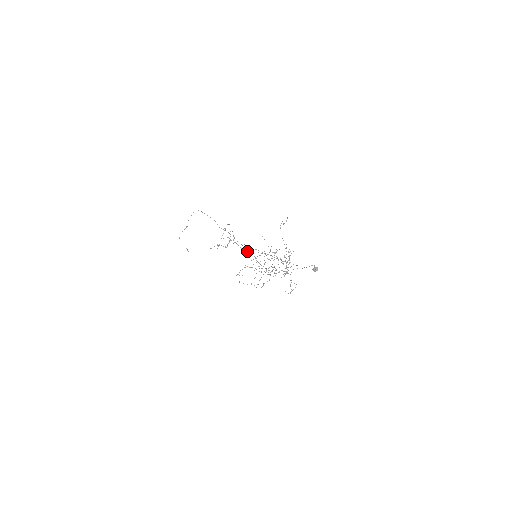
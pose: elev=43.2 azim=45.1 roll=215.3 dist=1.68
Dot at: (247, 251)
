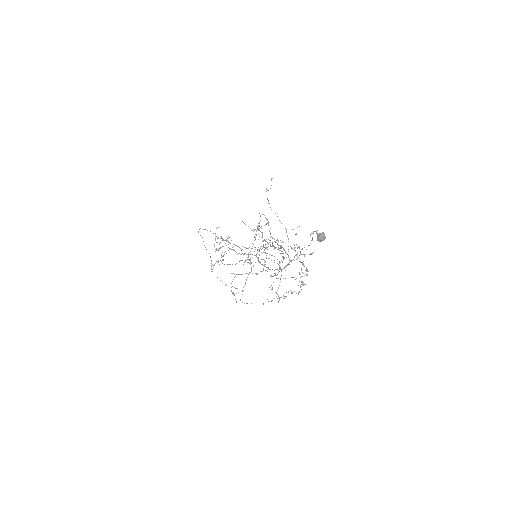
Dot at: (247, 254)
